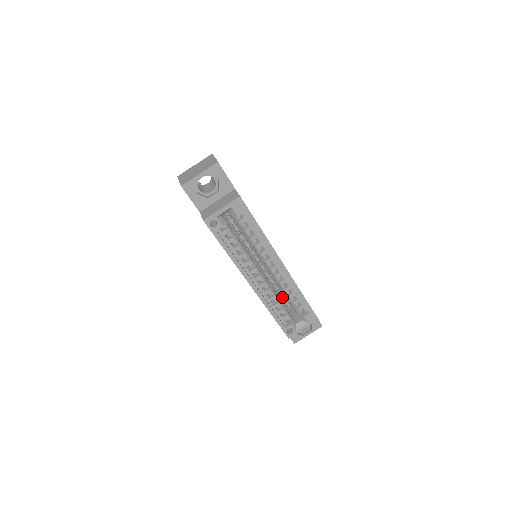
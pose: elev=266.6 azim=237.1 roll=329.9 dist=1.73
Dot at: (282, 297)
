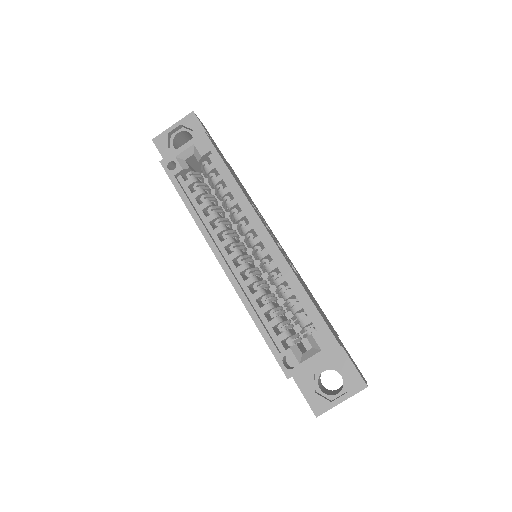
Dot at: (297, 328)
